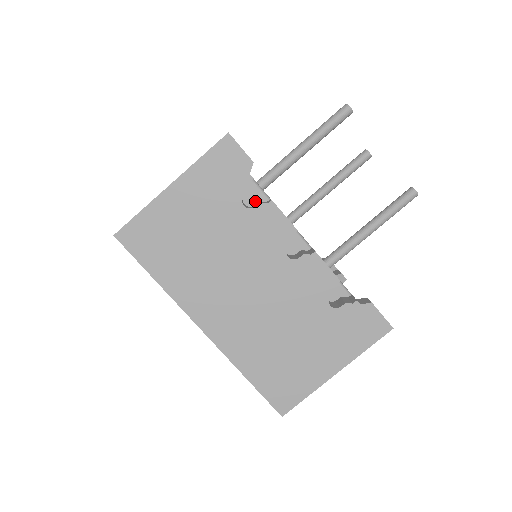
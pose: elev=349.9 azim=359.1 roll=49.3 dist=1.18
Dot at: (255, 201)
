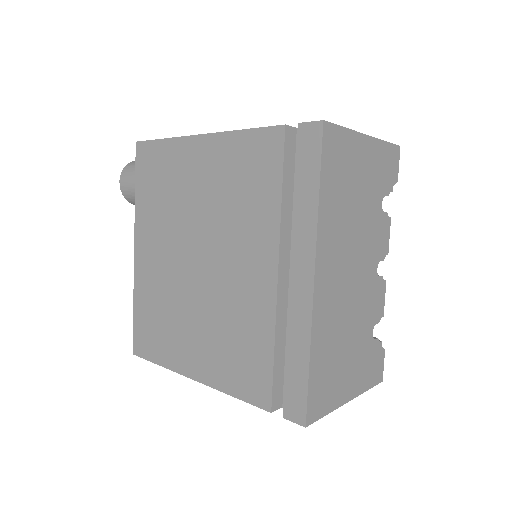
Dot at: occluded
